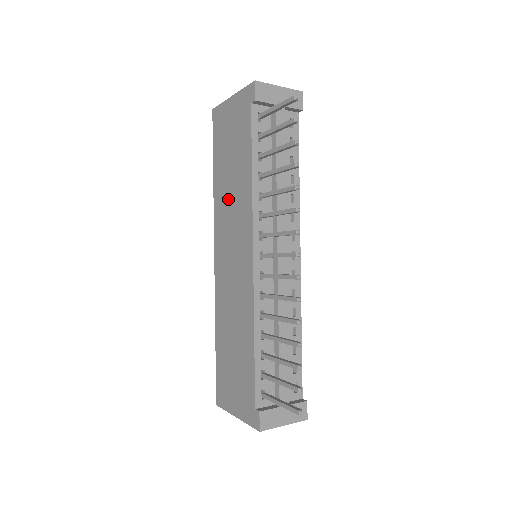
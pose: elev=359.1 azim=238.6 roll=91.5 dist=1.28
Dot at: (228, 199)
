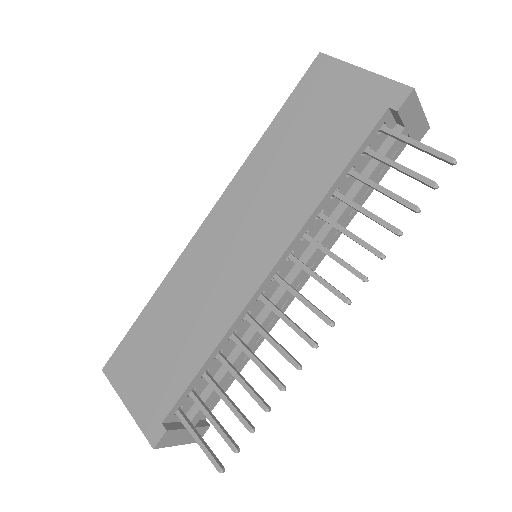
Dot at: (273, 178)
